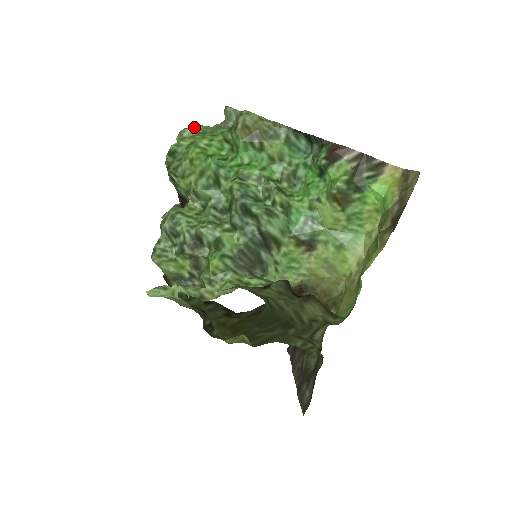
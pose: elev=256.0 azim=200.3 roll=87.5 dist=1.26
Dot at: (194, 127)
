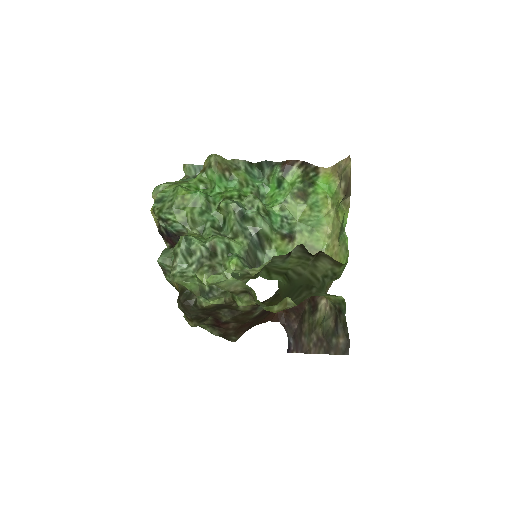
Dot at: (165, 183)
